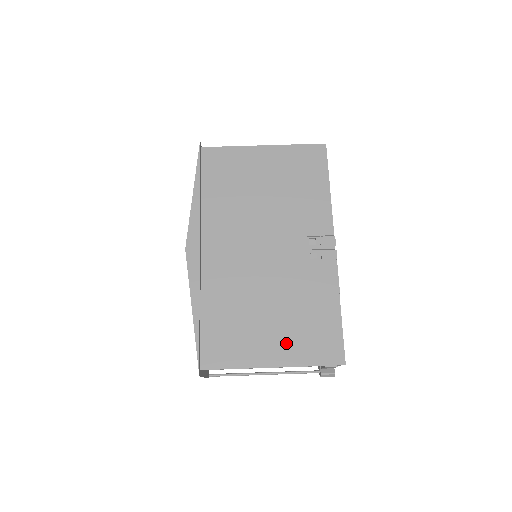
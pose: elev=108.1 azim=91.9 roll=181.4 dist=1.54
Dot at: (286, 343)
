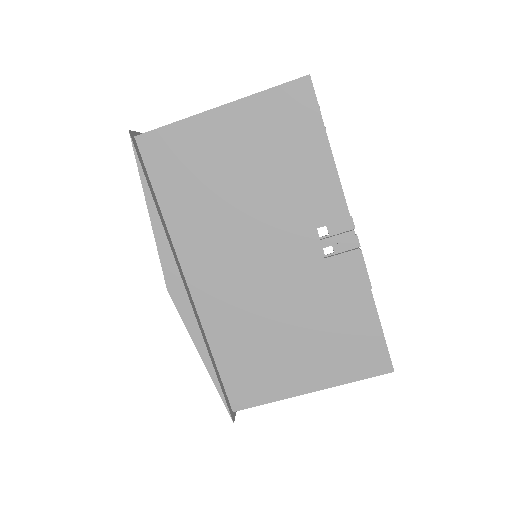
Dot at: (320, 364)
